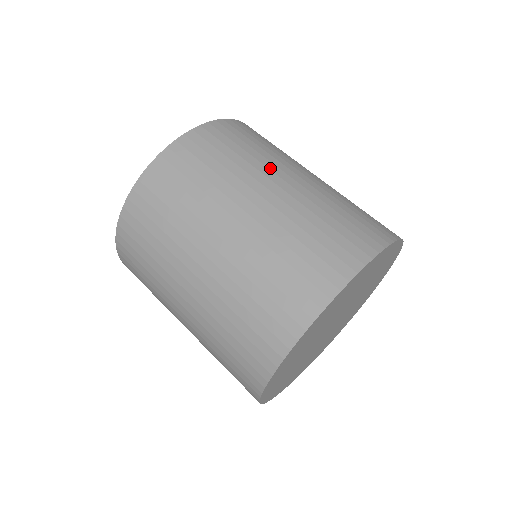
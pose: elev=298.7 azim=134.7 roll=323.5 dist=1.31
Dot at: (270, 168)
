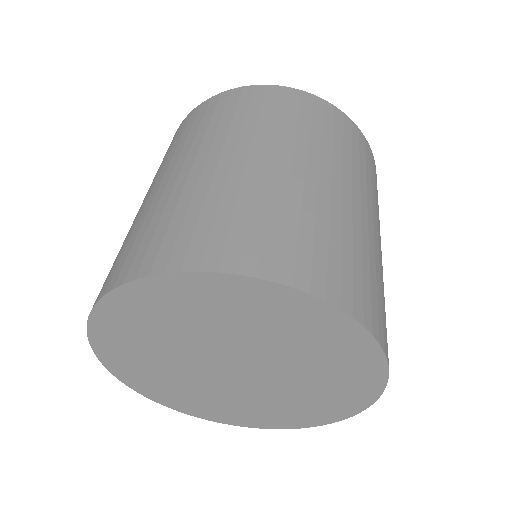
Dot at: (190, 151)
